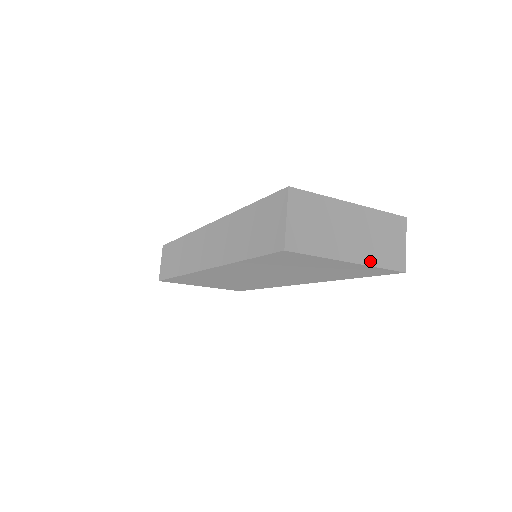
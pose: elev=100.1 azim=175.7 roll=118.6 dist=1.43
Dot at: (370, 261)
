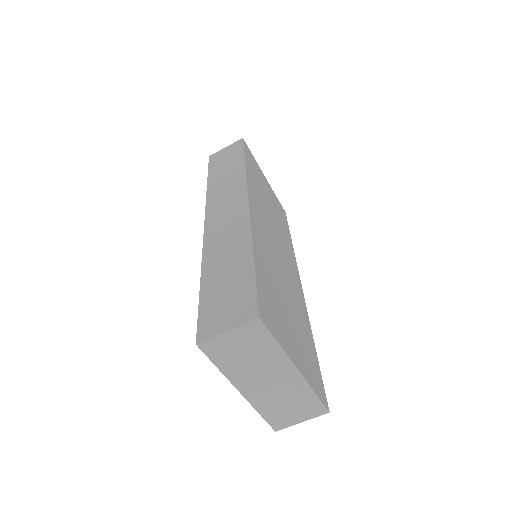
Dot at: (257, 405)
